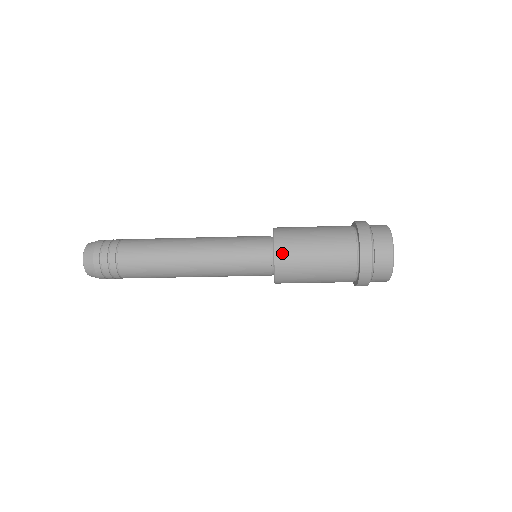
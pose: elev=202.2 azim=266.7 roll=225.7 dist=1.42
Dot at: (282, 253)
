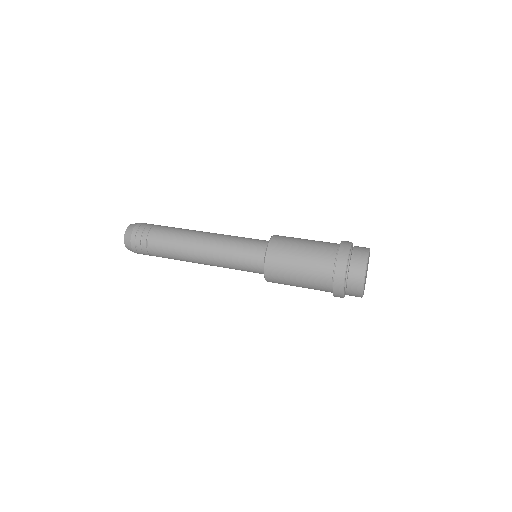
Dot at: (270, 271)
